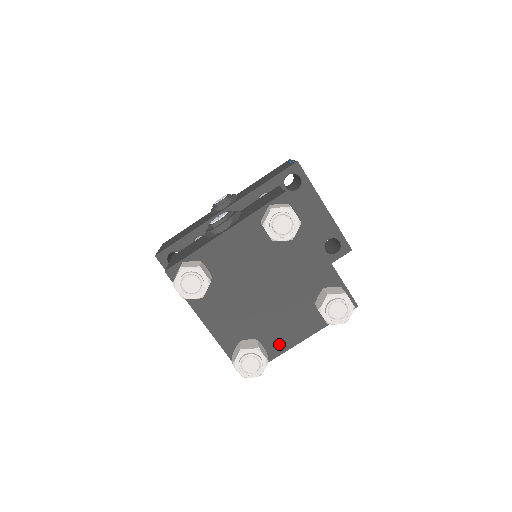
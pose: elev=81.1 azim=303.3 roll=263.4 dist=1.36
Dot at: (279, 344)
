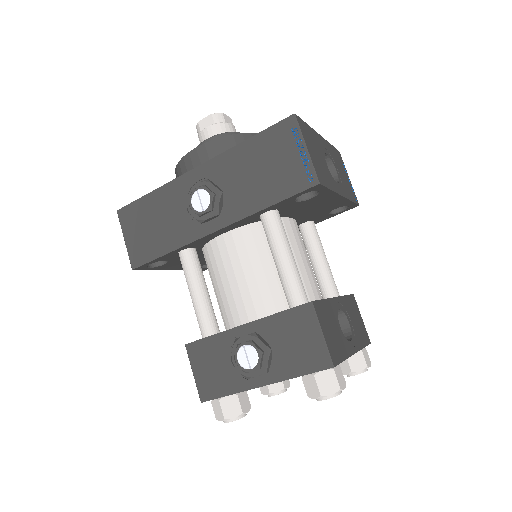
Dot at: occluded
